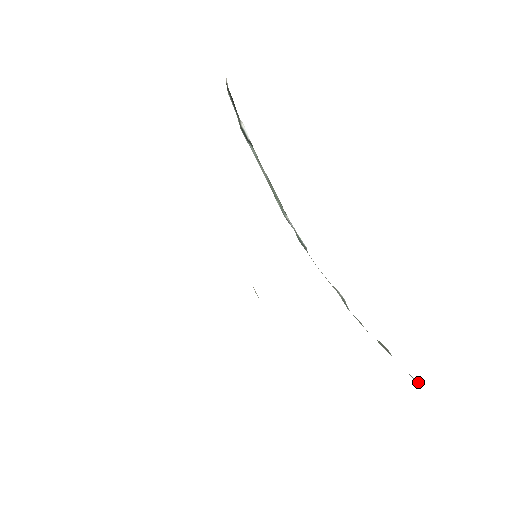
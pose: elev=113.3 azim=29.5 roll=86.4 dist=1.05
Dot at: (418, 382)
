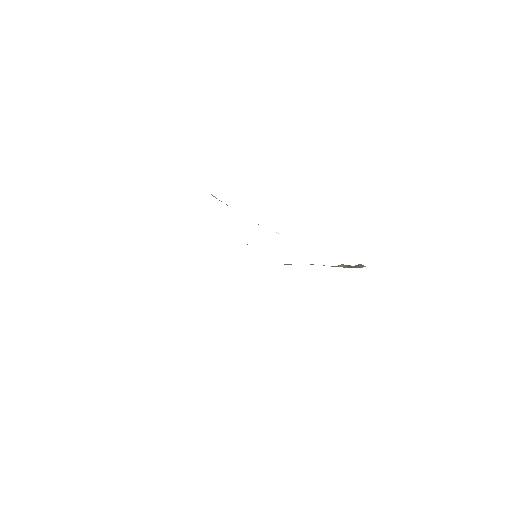
Dot at: occluded
